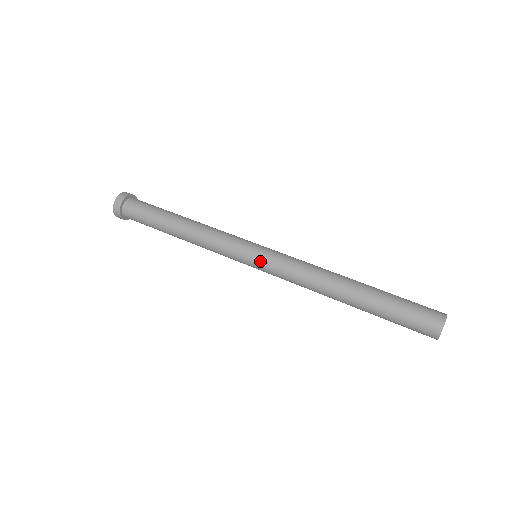
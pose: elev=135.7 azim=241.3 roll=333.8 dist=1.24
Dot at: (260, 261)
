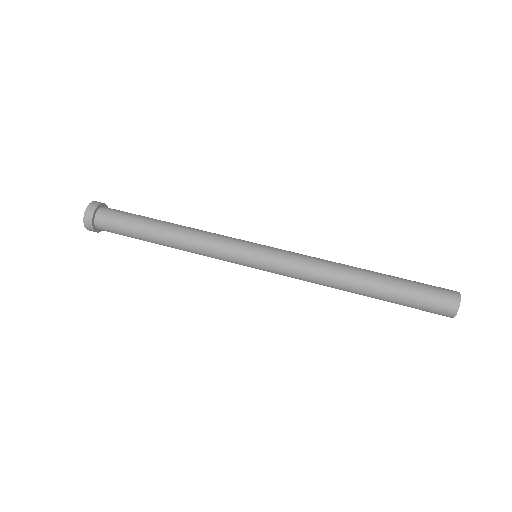
Dot at: (265, 254)
